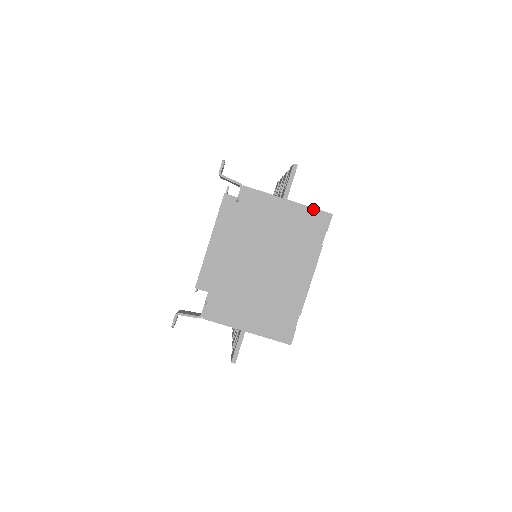
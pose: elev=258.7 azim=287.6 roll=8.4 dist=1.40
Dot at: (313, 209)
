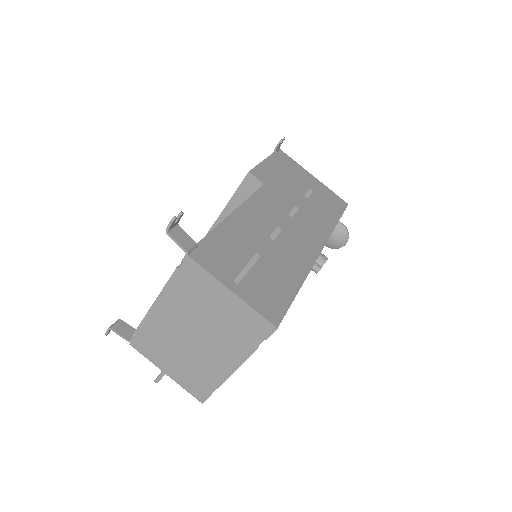
Dot at: (257, 313)
